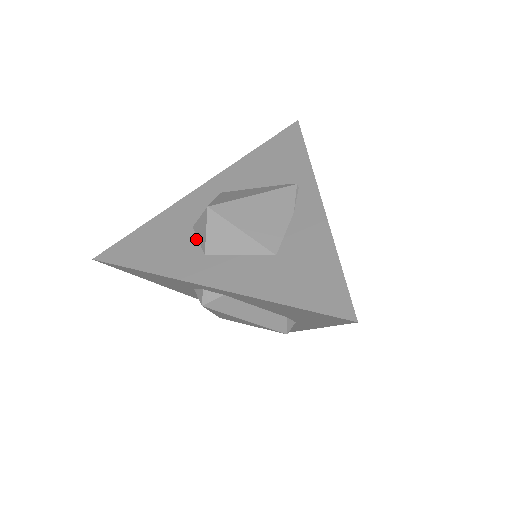
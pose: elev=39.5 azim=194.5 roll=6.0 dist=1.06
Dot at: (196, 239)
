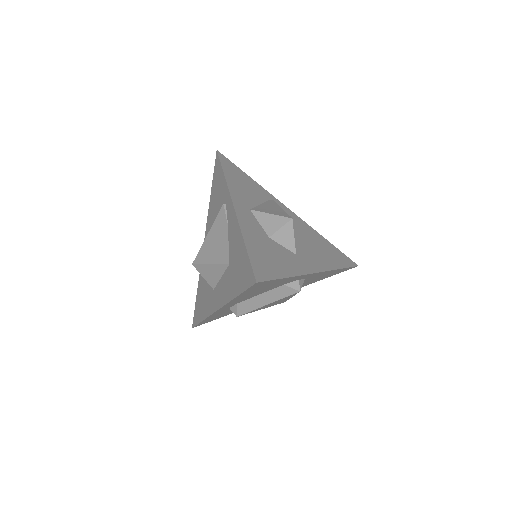
Dot at: occluded
